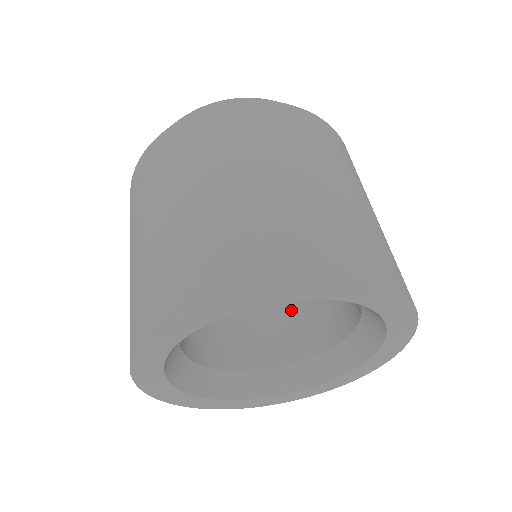
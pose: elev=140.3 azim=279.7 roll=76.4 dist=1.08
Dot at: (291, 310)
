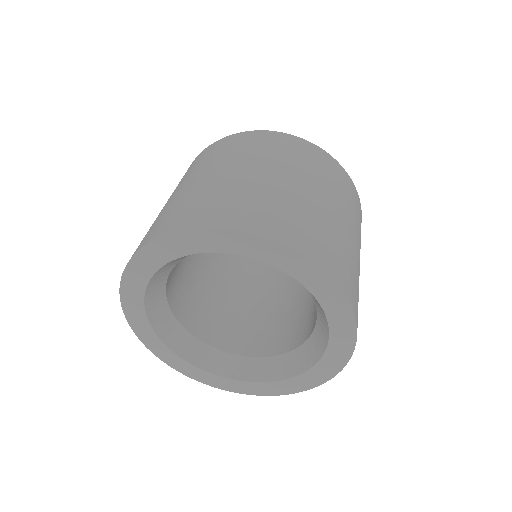
Dot at: (288, 316)
